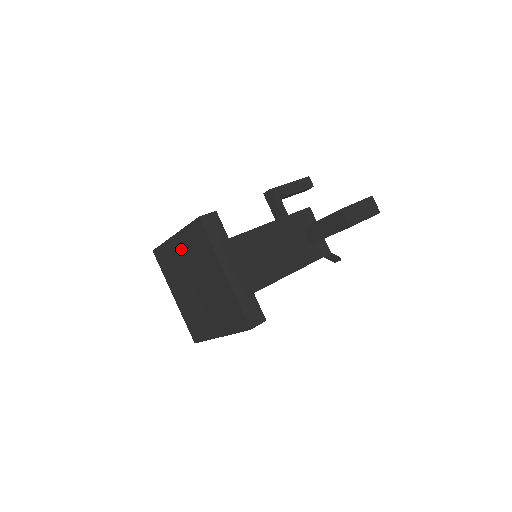
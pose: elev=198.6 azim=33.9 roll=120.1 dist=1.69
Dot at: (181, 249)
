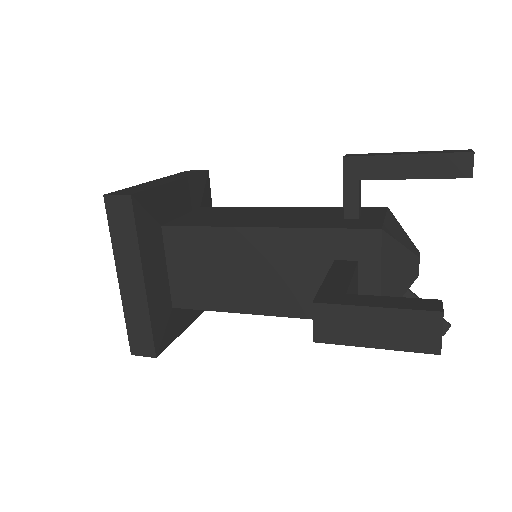
Dot at: occluded
